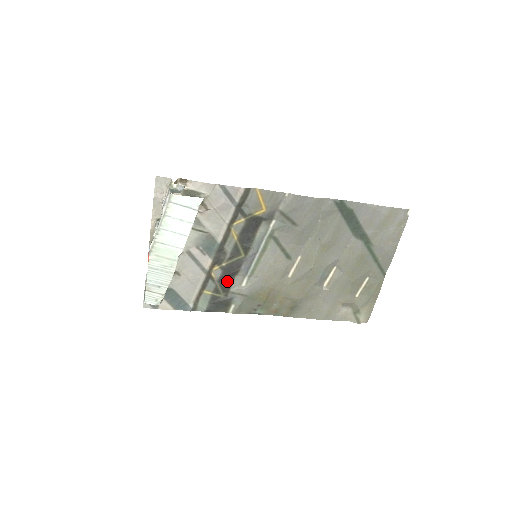
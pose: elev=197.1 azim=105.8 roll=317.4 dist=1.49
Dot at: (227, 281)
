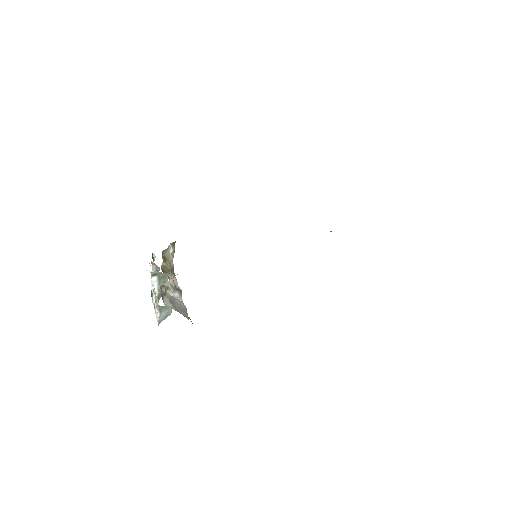
Dot at: occluded
